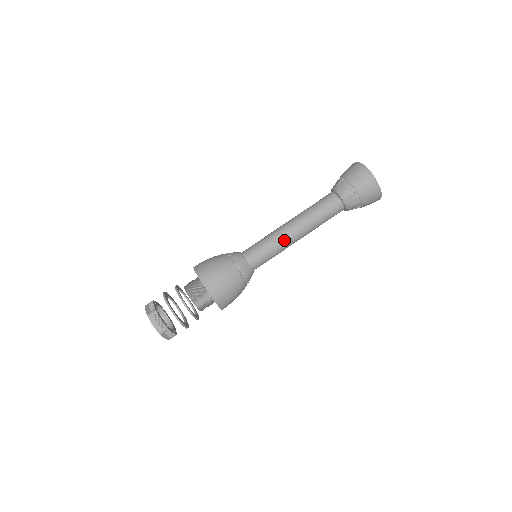
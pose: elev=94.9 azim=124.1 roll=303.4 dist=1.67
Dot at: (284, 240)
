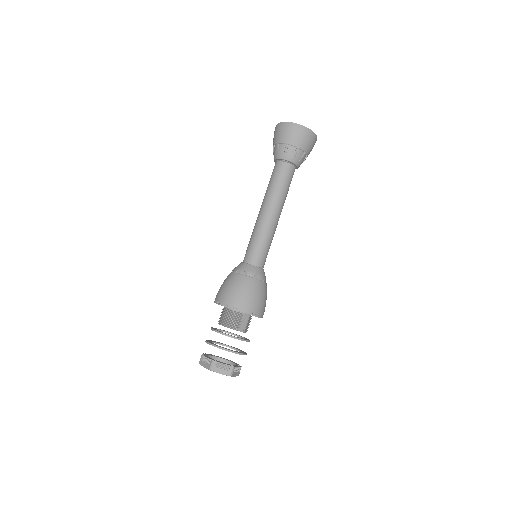
Dot at: (270, 227)
